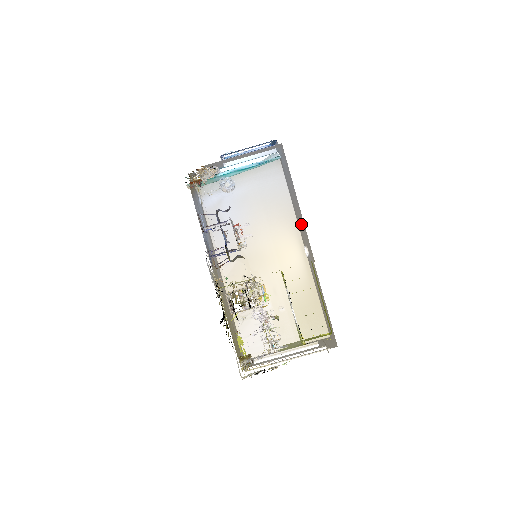
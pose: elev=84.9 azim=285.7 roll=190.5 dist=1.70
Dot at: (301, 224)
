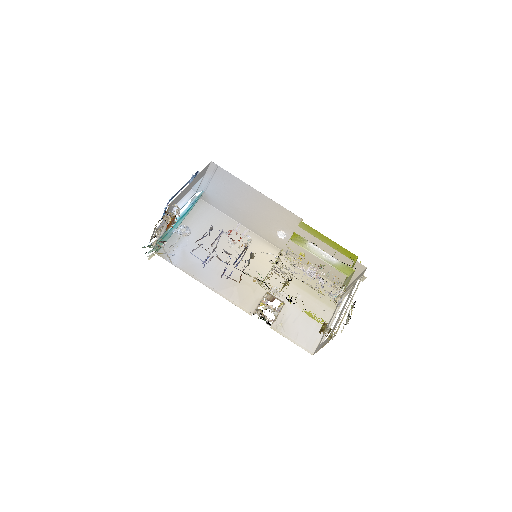
Dot at: (264, 215)
